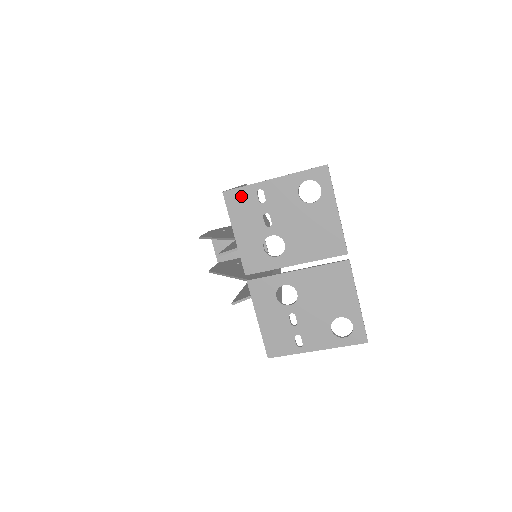
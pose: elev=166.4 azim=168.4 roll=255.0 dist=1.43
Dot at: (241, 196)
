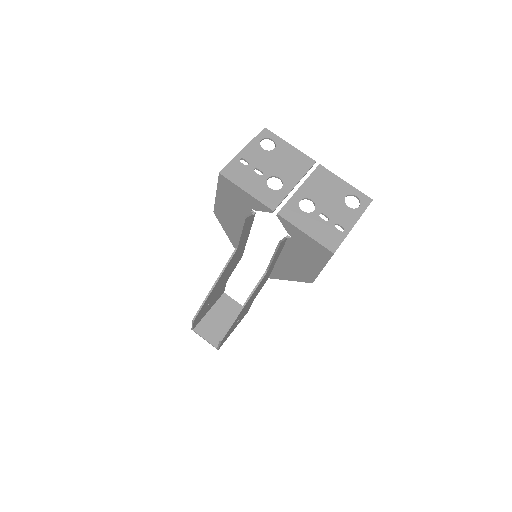
Dot at: (232, 169)
